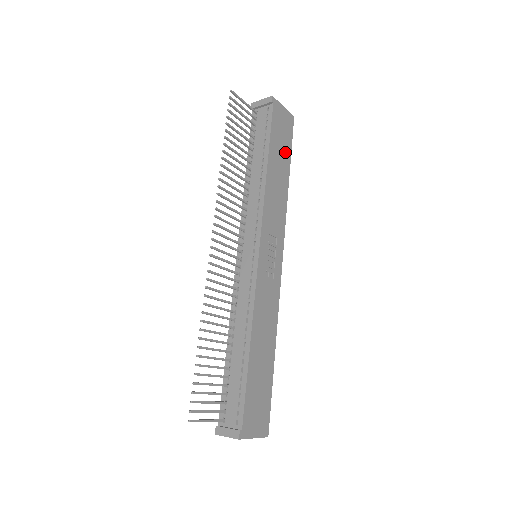
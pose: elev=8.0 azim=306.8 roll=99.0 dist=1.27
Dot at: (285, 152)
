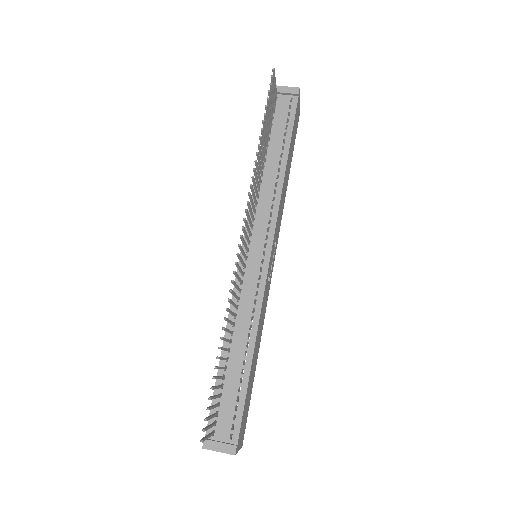
Dot at: (292, 150)
